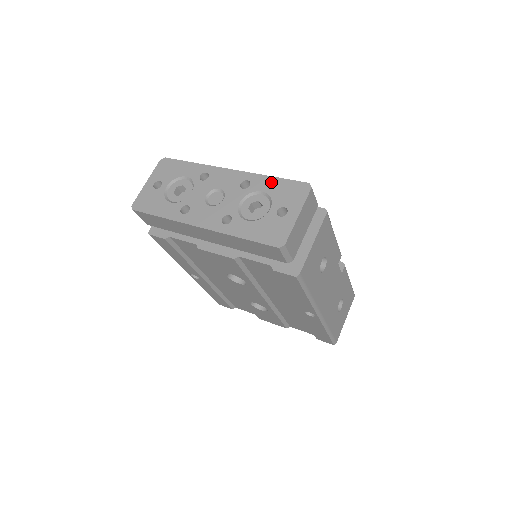
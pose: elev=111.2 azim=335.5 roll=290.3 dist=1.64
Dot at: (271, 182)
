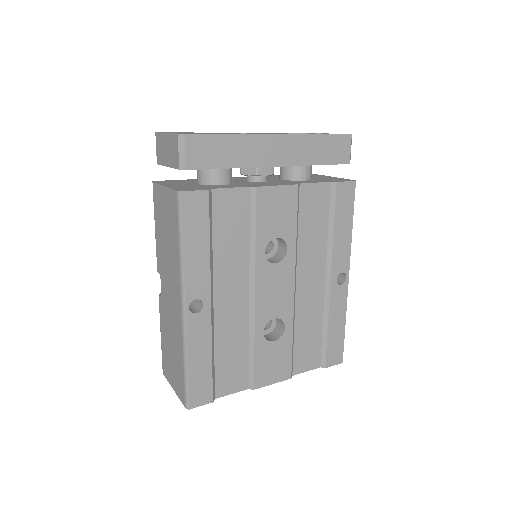
Dot at: occluded
